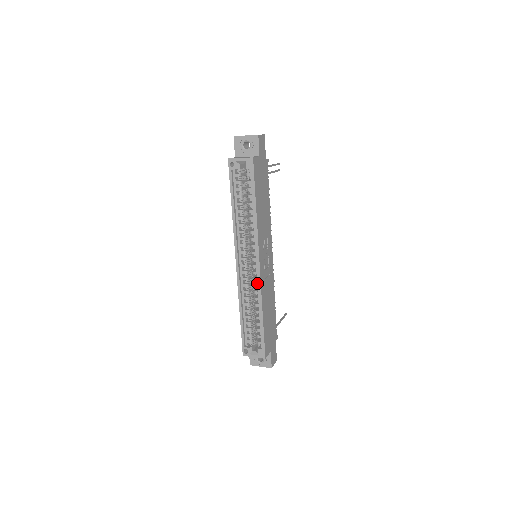
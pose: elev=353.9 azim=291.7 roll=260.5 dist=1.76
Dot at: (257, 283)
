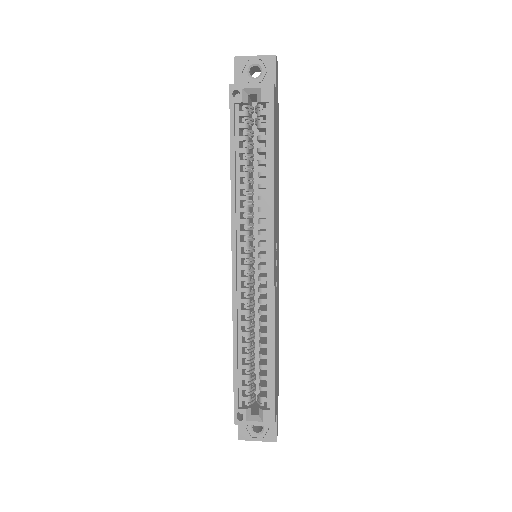
Dot at: occluded
